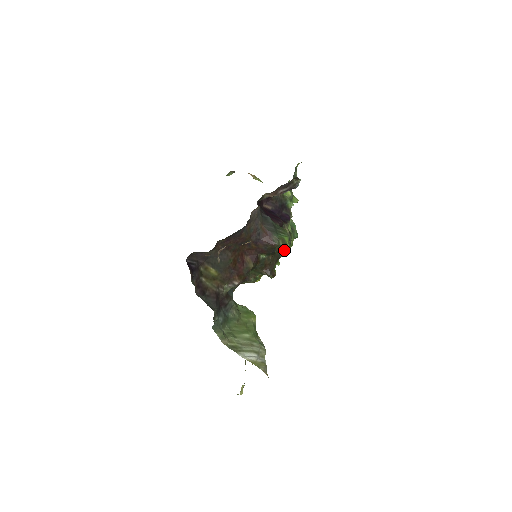
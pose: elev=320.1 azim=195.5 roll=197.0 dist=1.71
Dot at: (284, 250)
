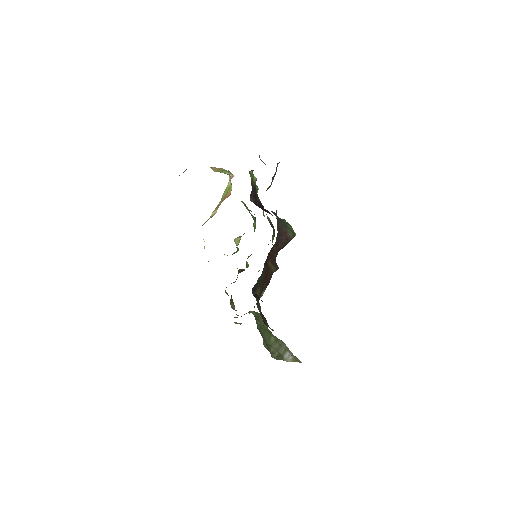
Dot at: (273, 239)
